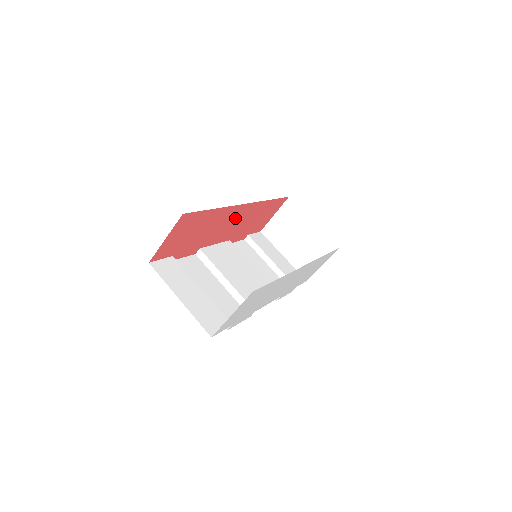
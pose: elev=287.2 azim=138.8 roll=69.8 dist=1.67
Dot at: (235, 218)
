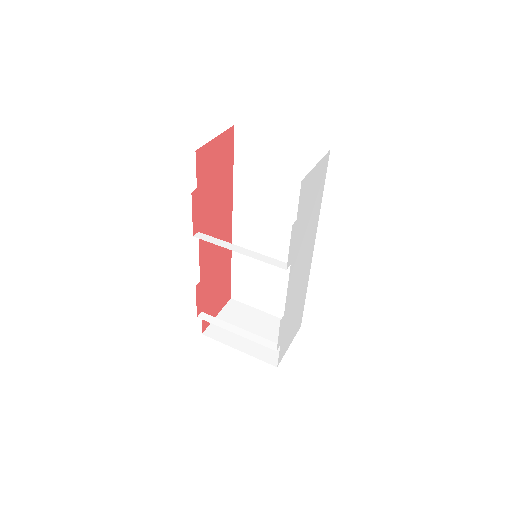
Dot at: (221, 236)
